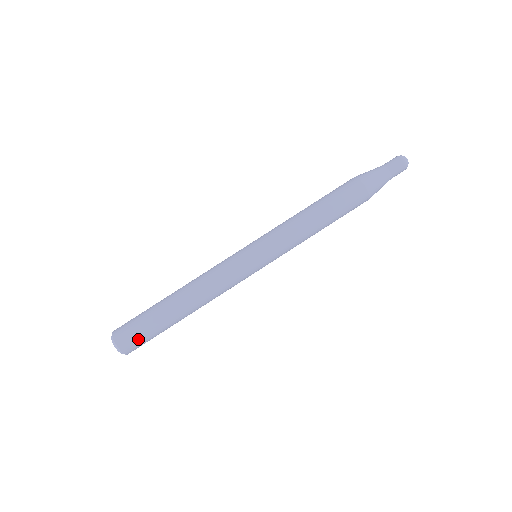
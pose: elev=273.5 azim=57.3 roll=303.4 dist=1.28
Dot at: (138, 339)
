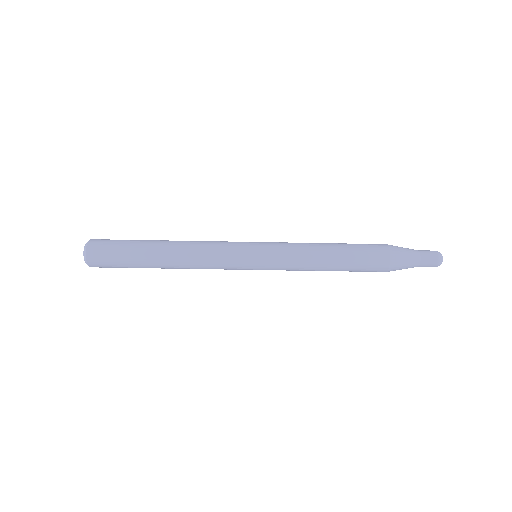
Dot at: (111, 267)
